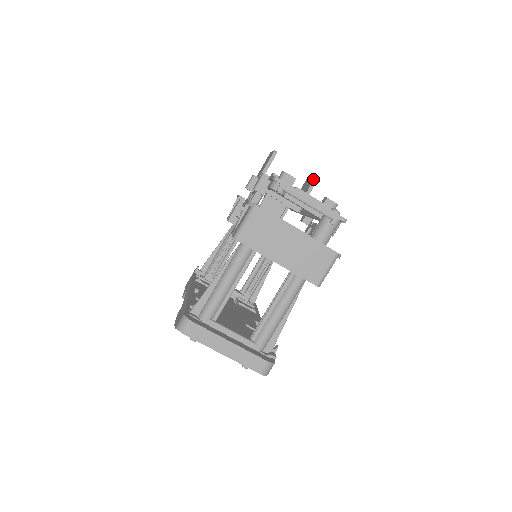
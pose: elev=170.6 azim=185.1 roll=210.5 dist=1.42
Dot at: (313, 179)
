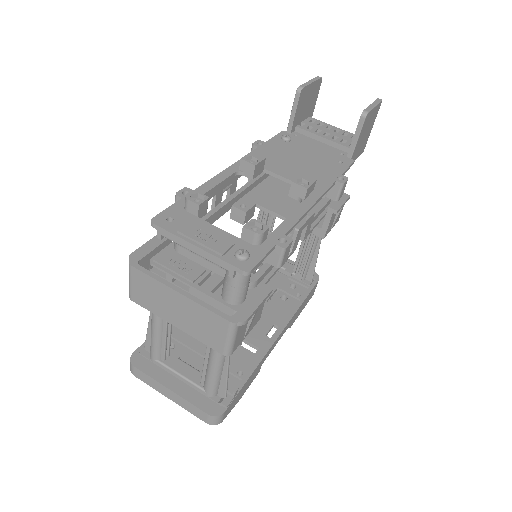
Dot at: (360, 117)
